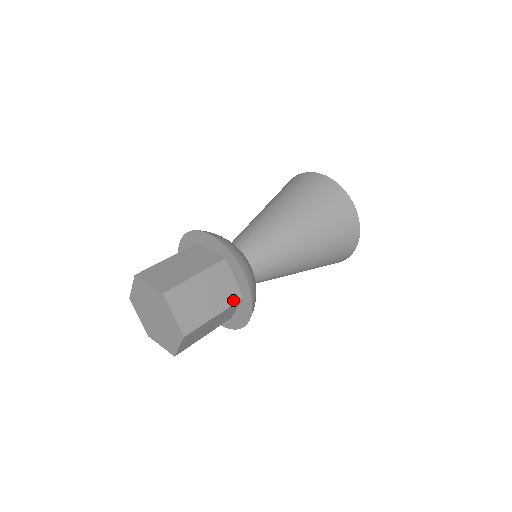
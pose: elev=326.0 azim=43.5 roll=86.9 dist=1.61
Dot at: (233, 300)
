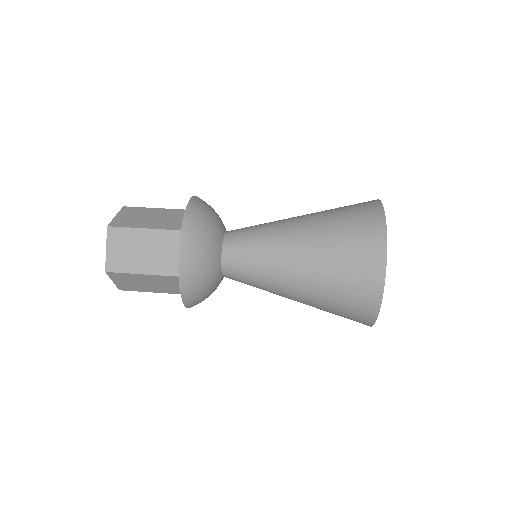
Dot at: (170, 272)
